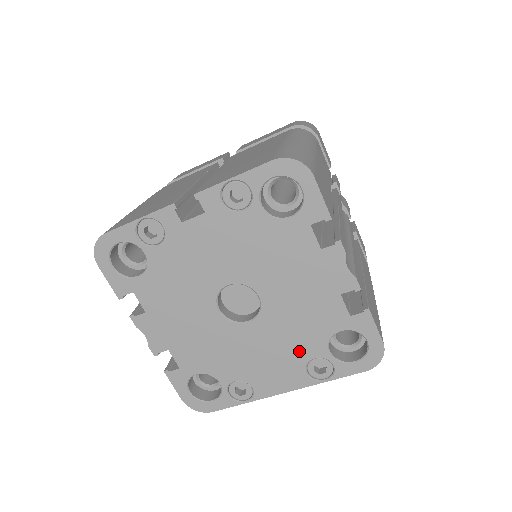
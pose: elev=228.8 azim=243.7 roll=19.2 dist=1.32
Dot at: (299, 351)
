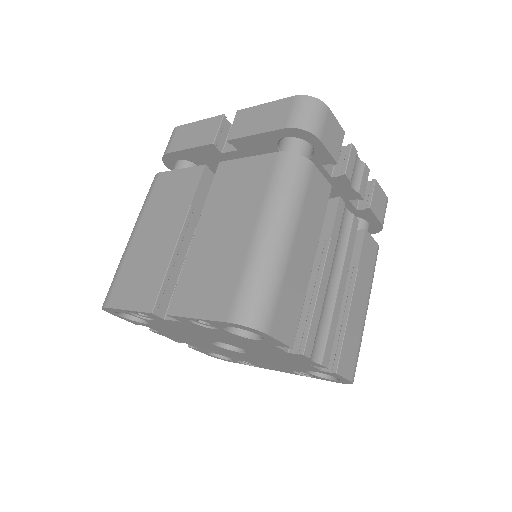
Dot at: (285, 367)
